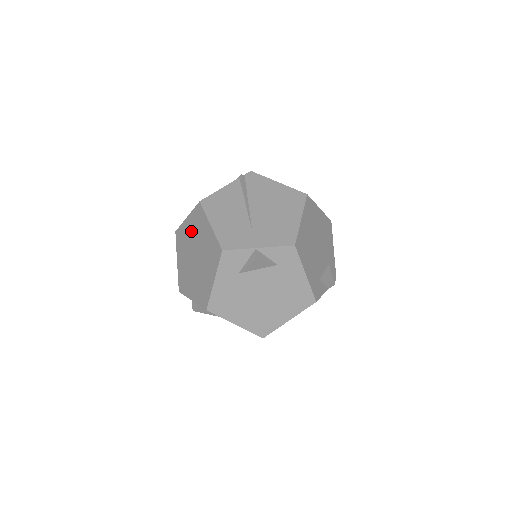
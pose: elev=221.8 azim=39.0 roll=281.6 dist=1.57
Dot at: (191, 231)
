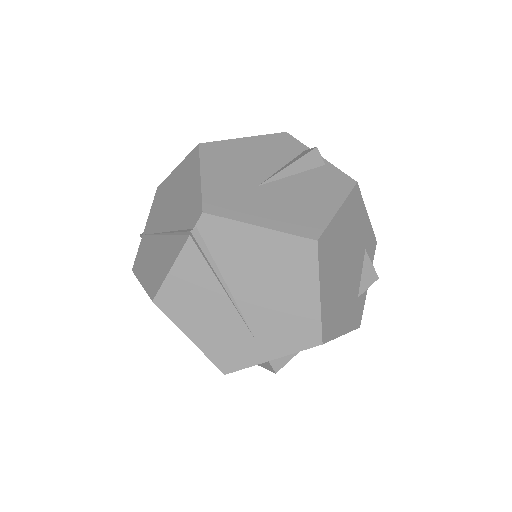
Dot at: occluded
